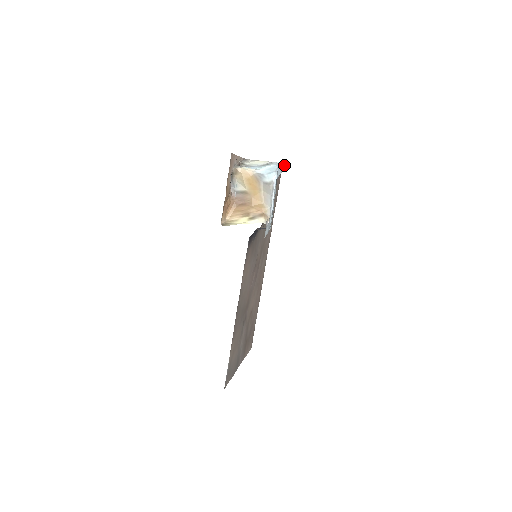
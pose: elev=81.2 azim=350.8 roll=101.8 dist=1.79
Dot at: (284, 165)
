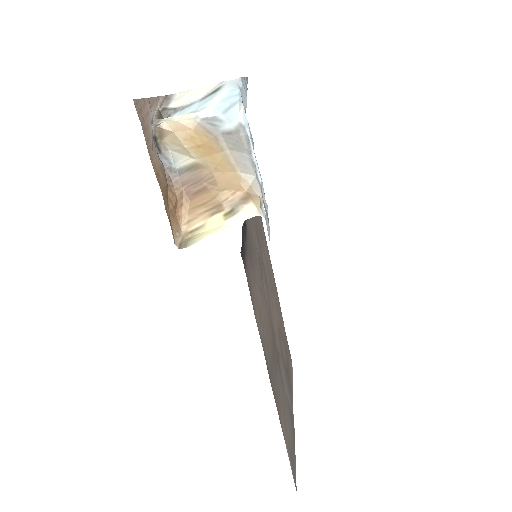
Dot at: (244, 79)
